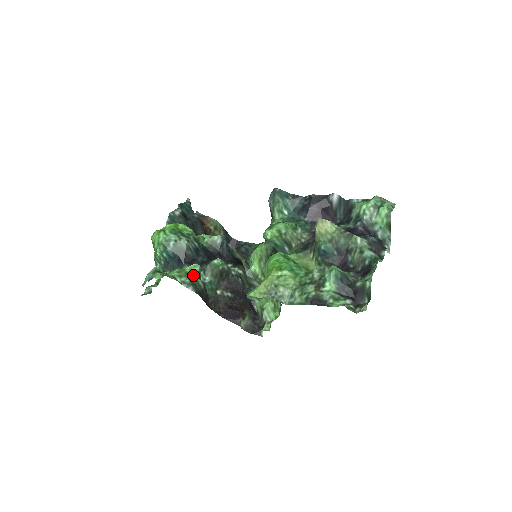
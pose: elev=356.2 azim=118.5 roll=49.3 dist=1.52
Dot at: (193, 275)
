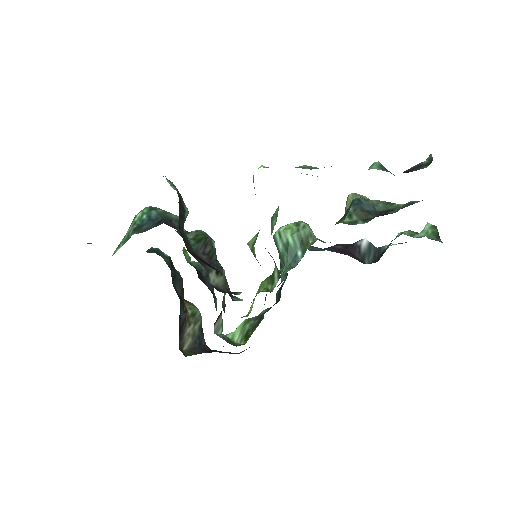
Dot at: (178, 202)
